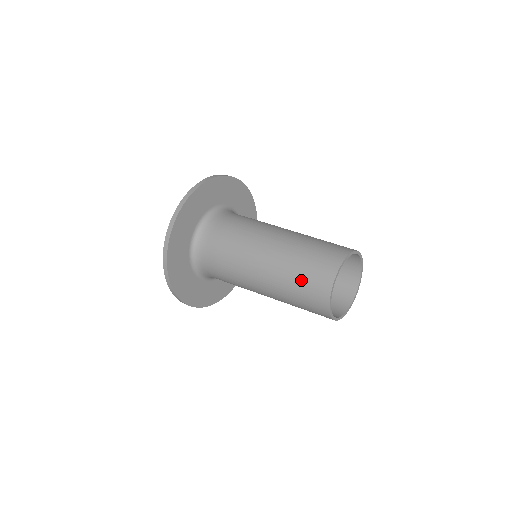
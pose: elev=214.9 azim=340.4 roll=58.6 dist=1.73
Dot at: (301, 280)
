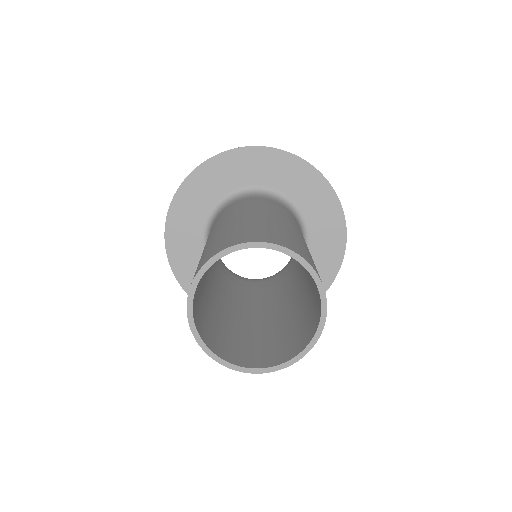
Dot at: (253, 228)
